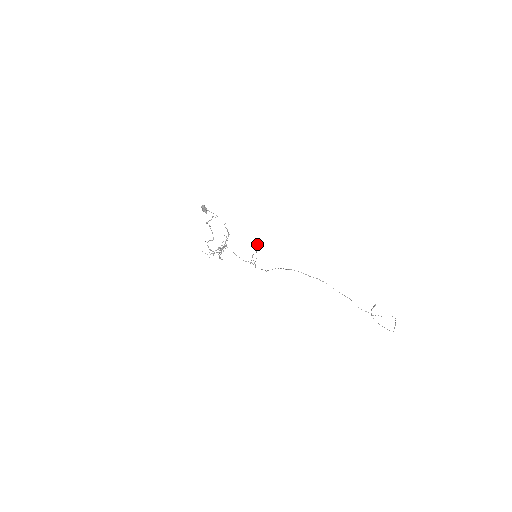
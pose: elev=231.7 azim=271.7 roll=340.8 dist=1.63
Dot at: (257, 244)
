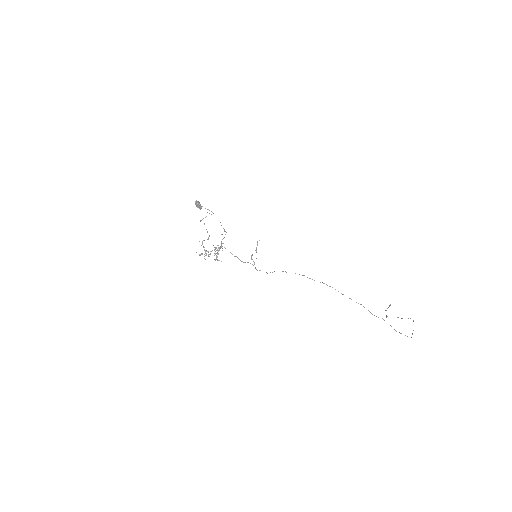
Dot at: (257, 243)
